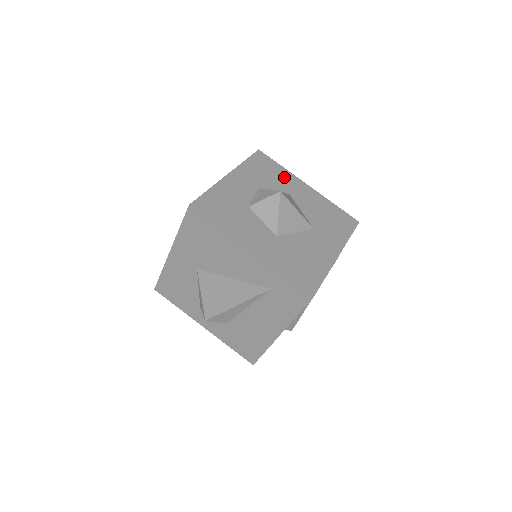
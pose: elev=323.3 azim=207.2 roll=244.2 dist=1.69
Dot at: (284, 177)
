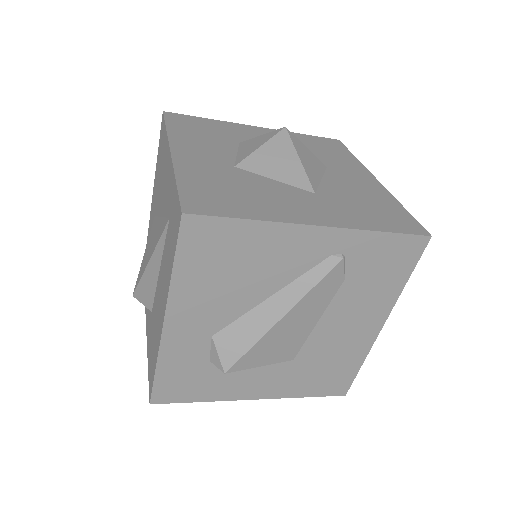
Dot at: (343, 160)
